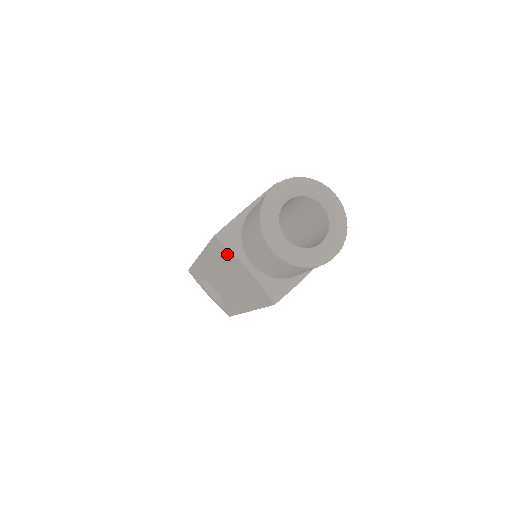
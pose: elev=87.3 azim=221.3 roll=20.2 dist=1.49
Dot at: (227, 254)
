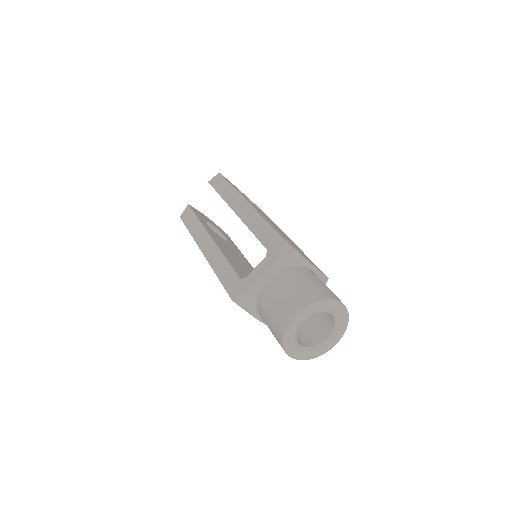
Dot at: occluded
